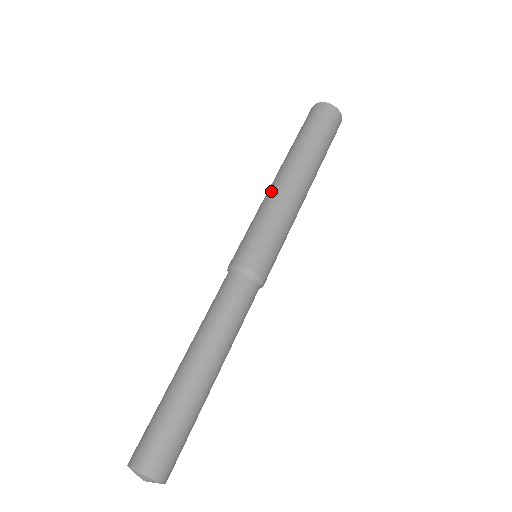
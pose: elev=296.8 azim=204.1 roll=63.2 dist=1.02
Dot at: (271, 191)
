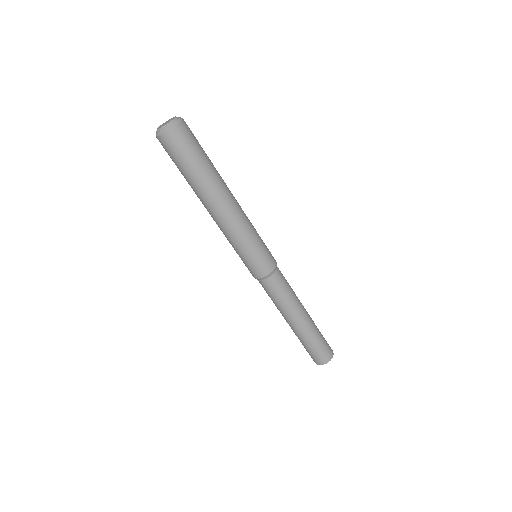
Dot at: (223, 227)
